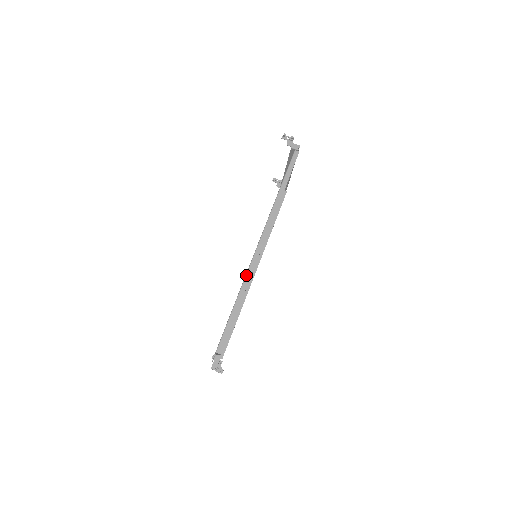
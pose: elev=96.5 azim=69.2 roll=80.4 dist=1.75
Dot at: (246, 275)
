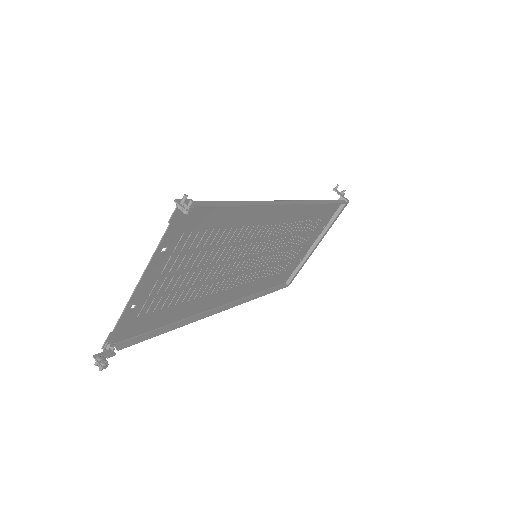
Dot at: occluded
